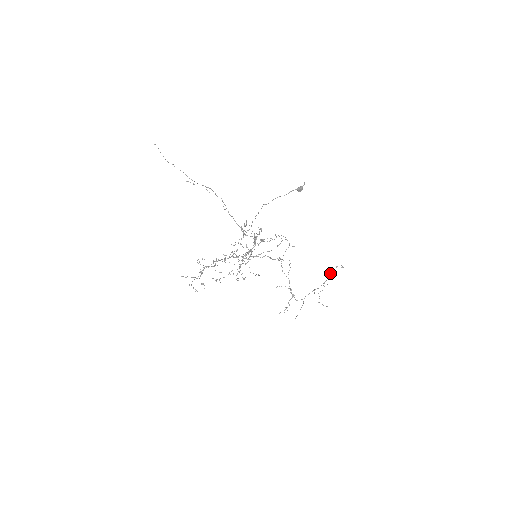
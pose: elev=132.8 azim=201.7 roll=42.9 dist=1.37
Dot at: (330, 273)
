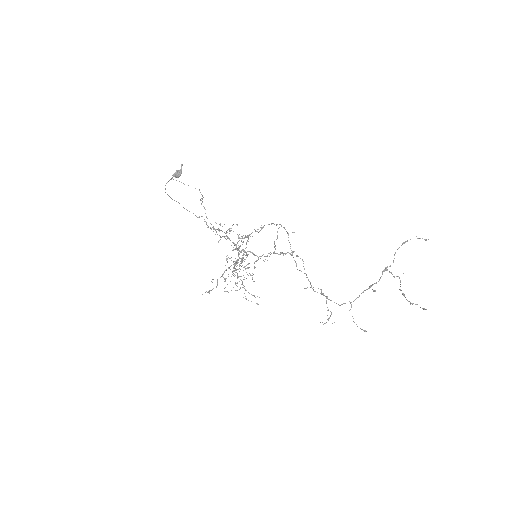
Dot at: occluded
